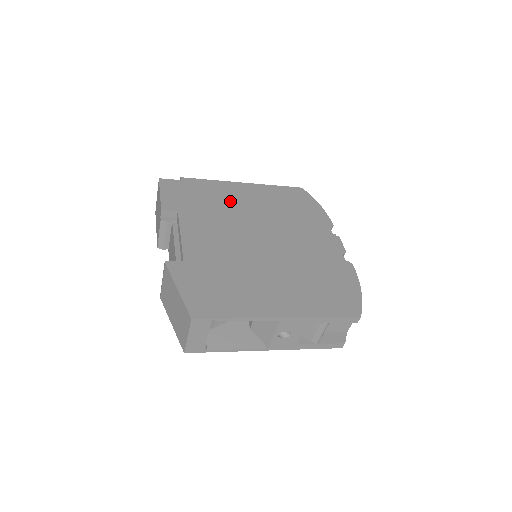
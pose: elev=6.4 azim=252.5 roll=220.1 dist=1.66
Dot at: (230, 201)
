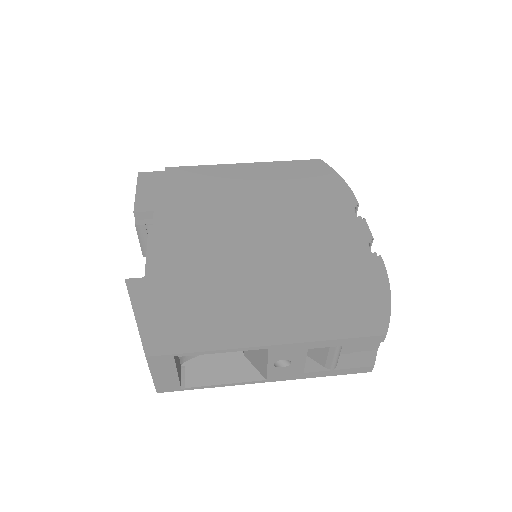
Dot at: (222, 189)
